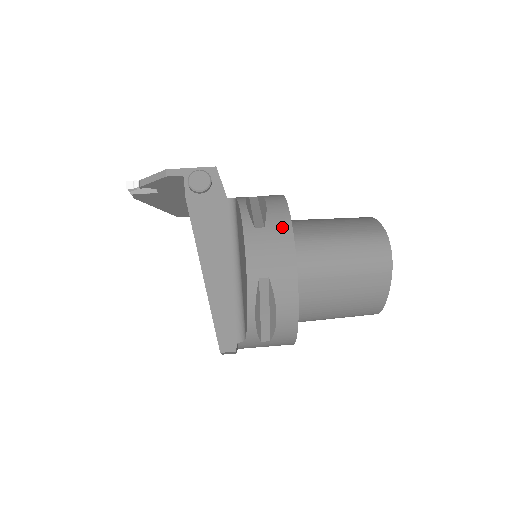
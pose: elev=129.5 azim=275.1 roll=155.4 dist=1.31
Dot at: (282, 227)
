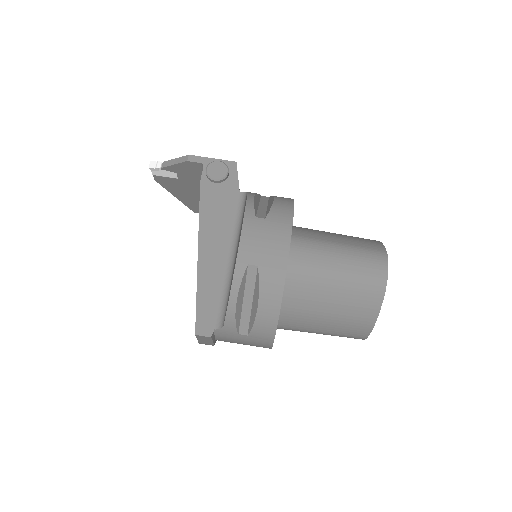
Dot at: (282, 222)
